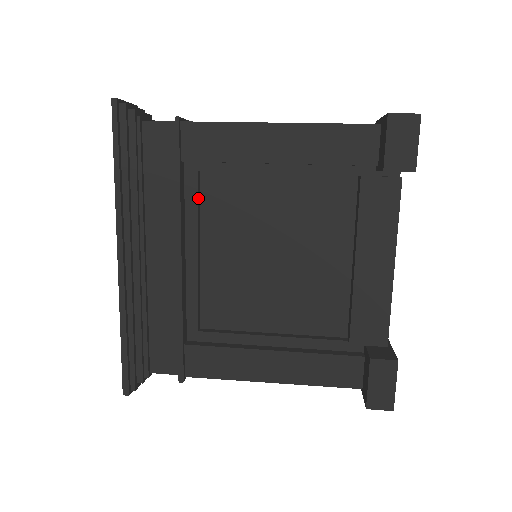
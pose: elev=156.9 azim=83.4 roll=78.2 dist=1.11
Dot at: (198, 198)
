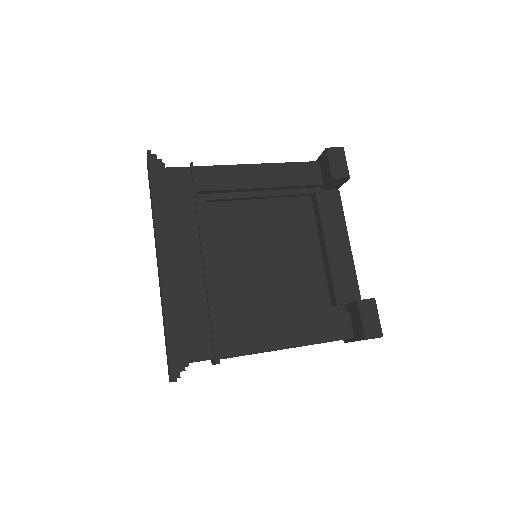
Dot at: (209, 219)
